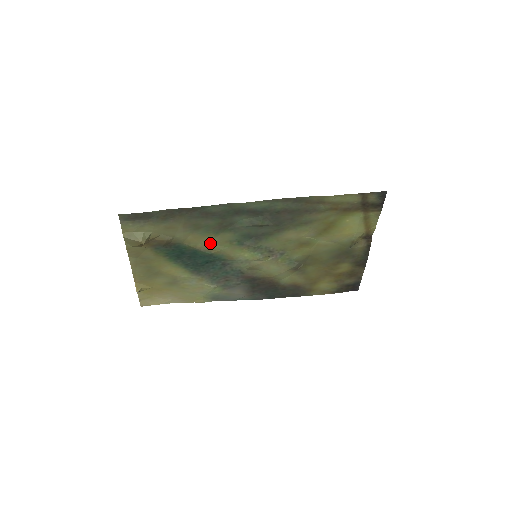
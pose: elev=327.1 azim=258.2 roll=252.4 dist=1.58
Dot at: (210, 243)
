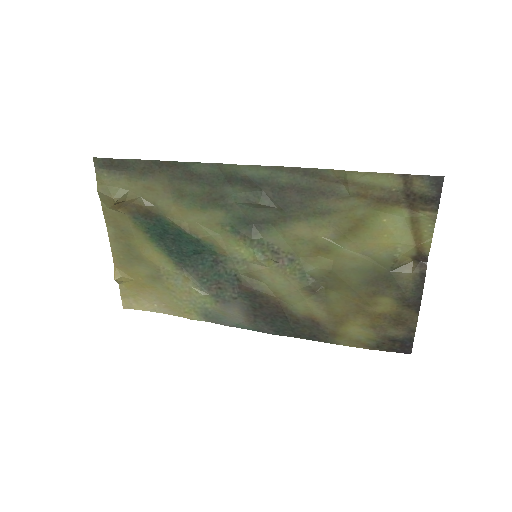
Dot at: (197, 222)
